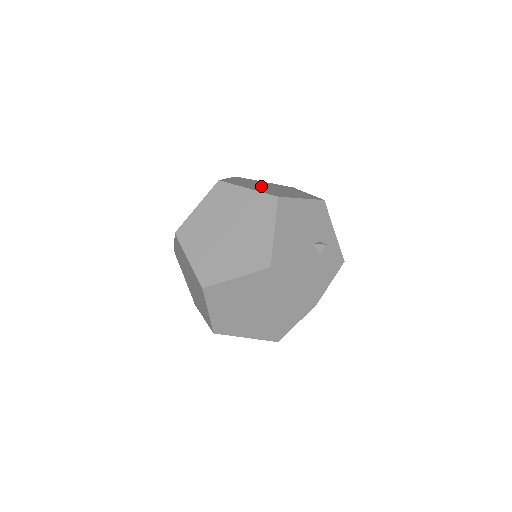
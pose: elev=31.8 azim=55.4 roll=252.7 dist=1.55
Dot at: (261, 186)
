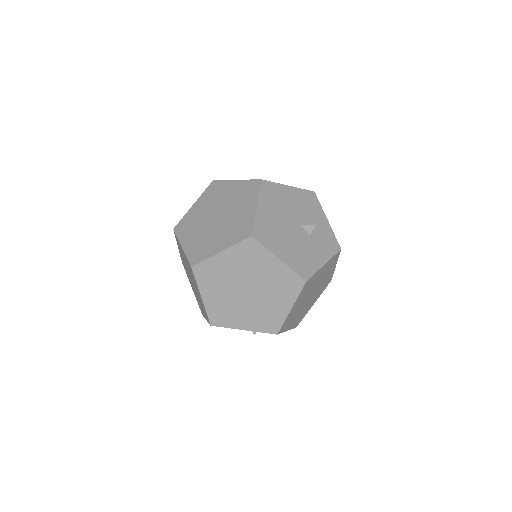
Dot at: occluded
